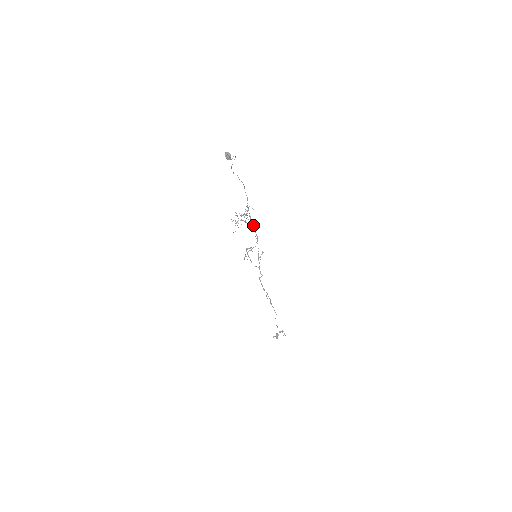
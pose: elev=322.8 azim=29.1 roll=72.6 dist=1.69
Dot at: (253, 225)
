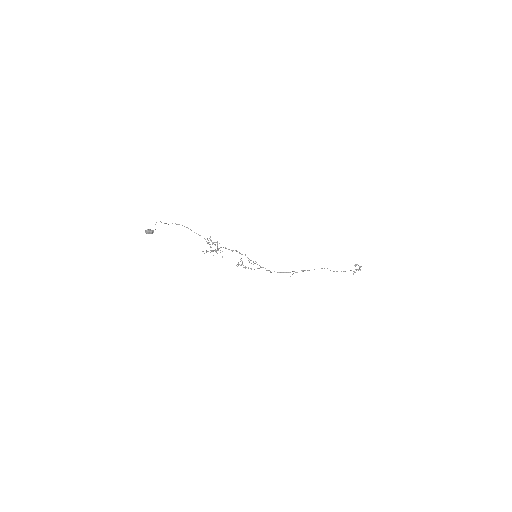
Dot at: (223, 247)
